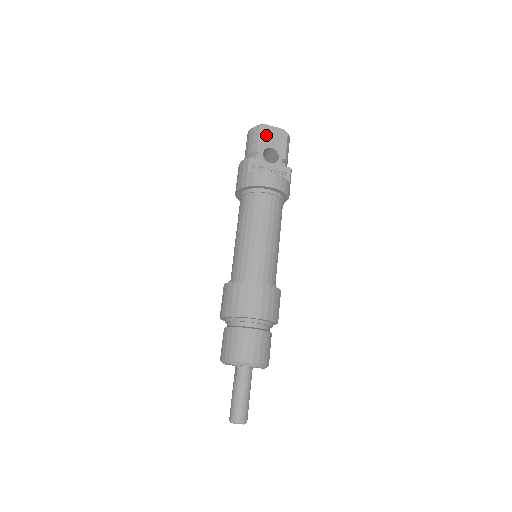
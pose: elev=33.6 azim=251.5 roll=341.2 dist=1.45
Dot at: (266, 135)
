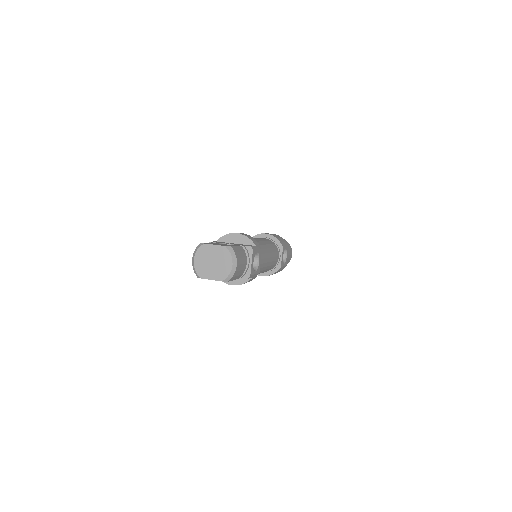
Dot at: occluded
